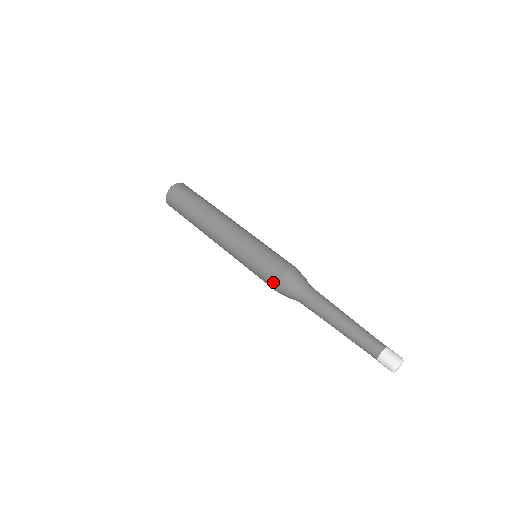
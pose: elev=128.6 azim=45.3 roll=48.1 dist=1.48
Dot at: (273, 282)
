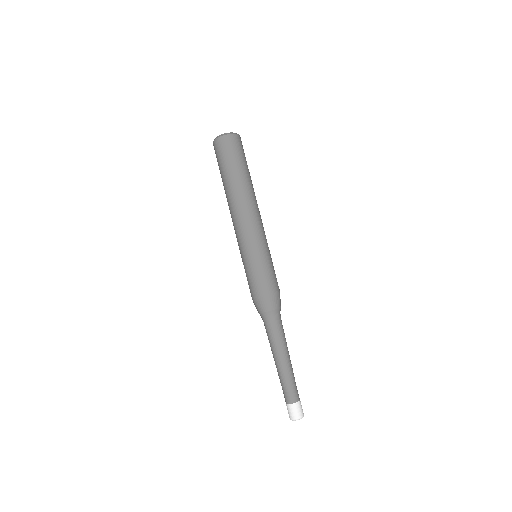
Dot at: (256, 293)
